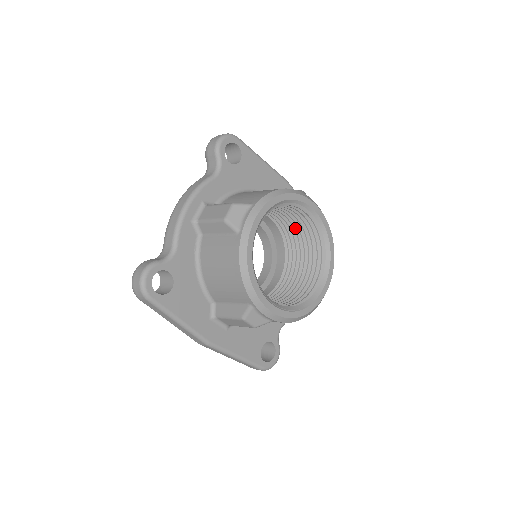
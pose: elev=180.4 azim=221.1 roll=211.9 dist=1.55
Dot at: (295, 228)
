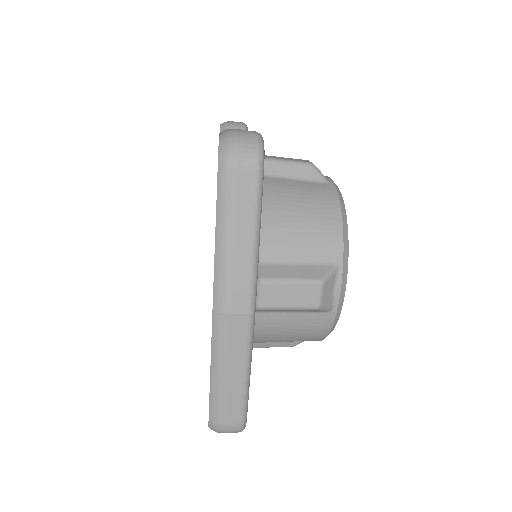
Dot at: occluded
